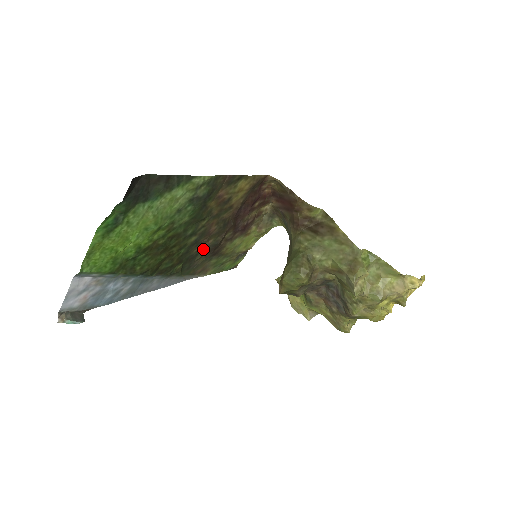
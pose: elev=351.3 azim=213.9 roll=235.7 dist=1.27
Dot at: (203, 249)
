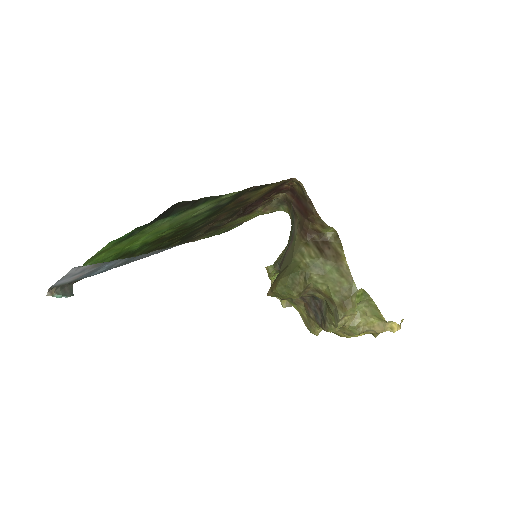
Dot at: (205, 228)
